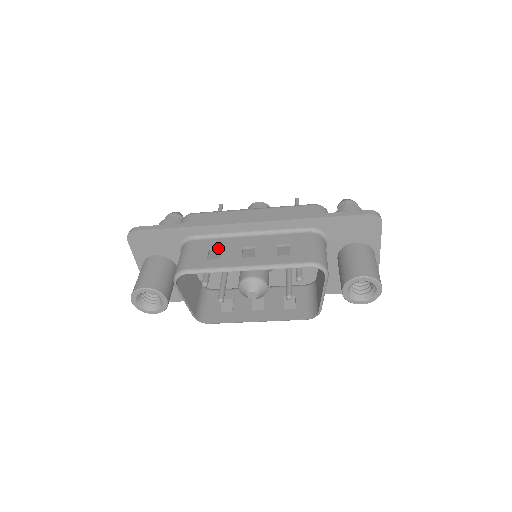
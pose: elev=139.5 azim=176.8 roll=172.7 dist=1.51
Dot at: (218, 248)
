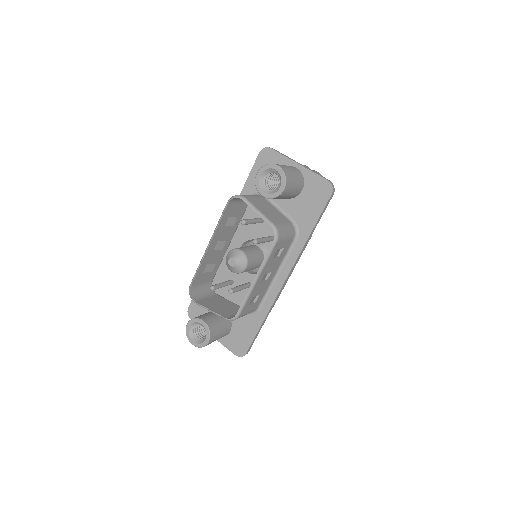
Dot at: occluded
